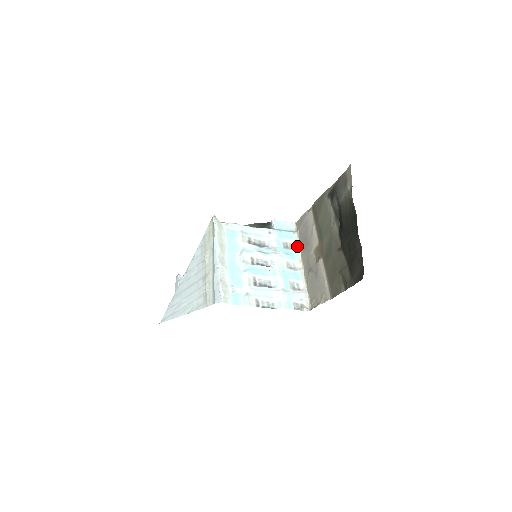
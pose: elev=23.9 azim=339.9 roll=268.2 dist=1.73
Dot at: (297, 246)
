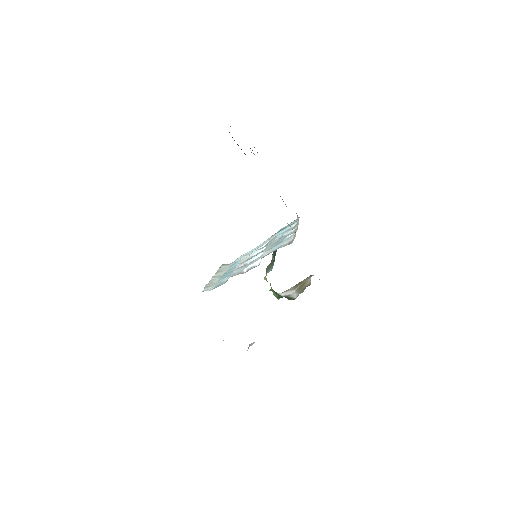
Dot at: occluded
